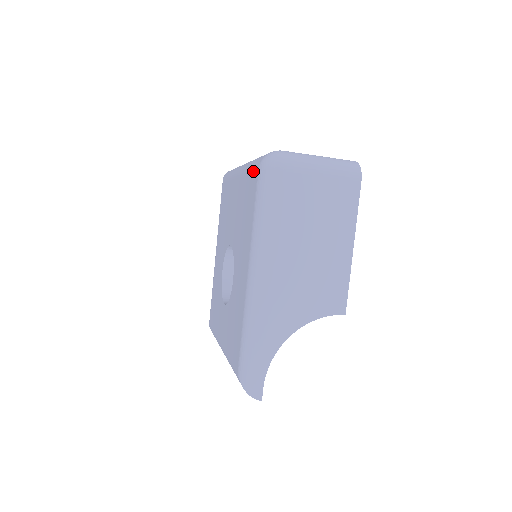
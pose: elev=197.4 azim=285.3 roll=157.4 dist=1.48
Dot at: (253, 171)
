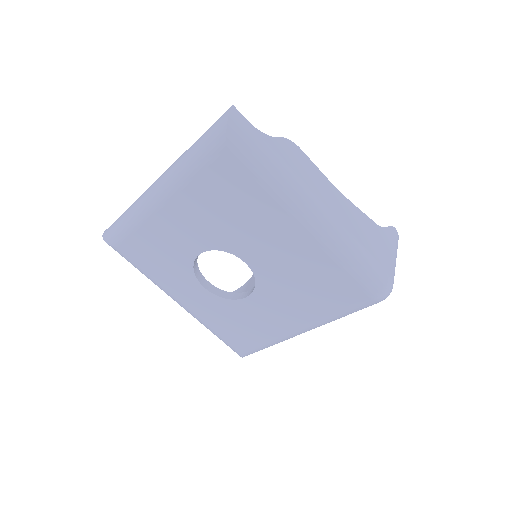
Dot at: (358, 286)
